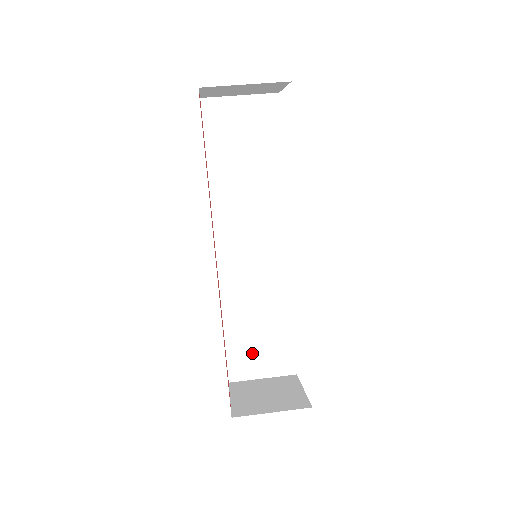
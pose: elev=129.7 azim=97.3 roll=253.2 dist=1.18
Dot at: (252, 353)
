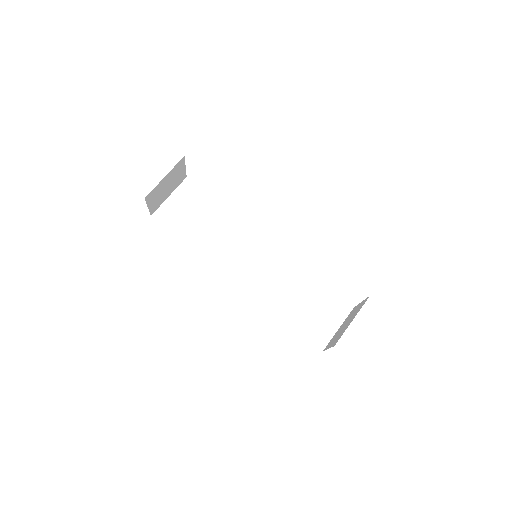
Dot at: (316, 320)
